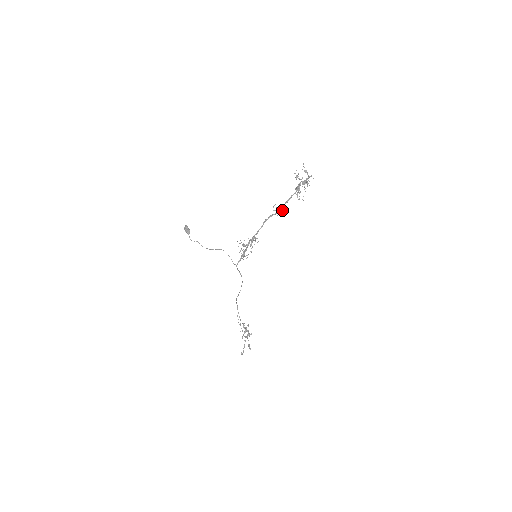
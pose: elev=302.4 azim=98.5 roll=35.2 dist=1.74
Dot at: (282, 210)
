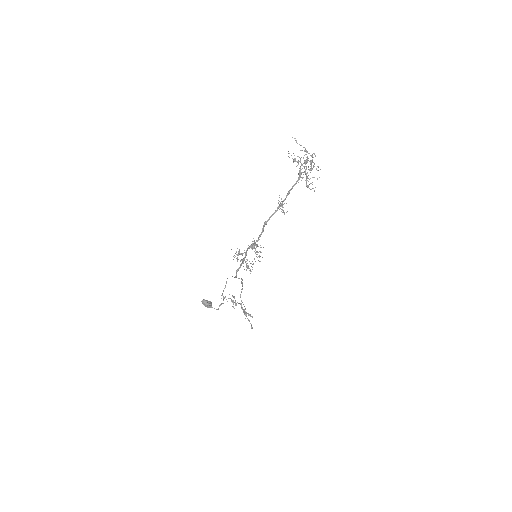
Dot at: occluded
